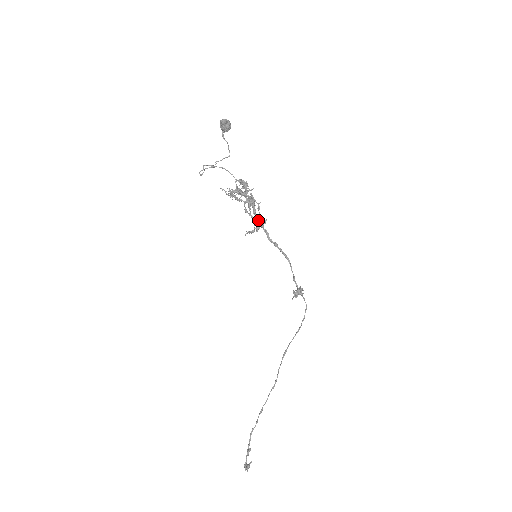
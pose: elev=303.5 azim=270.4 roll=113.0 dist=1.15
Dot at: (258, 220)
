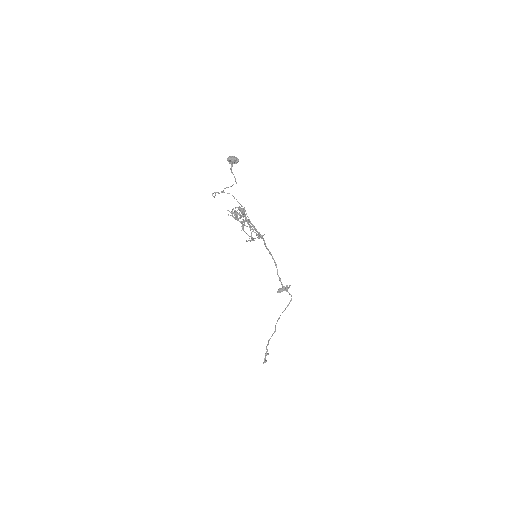
Dot at: occluded
